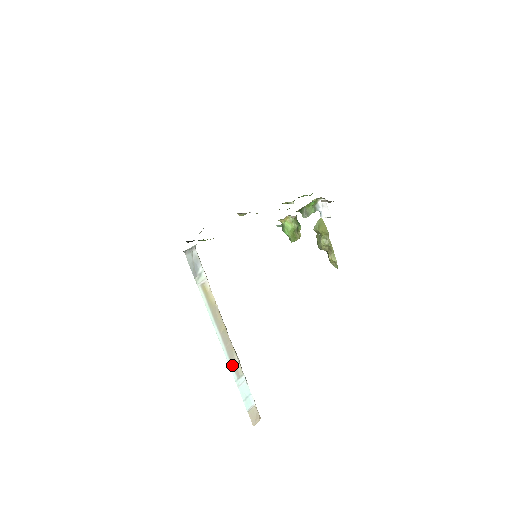
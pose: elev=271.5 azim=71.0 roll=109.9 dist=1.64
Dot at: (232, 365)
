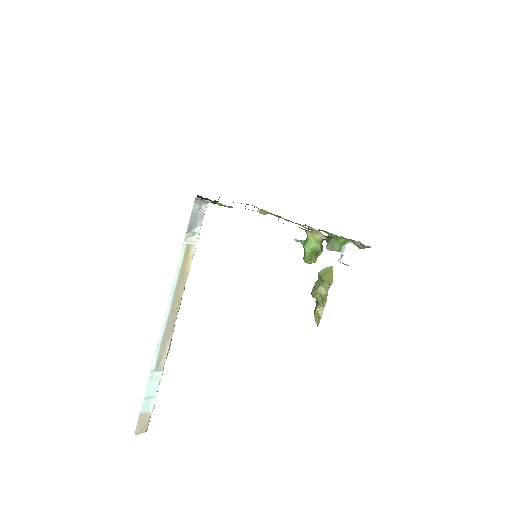
Dot at: (159, 351)
